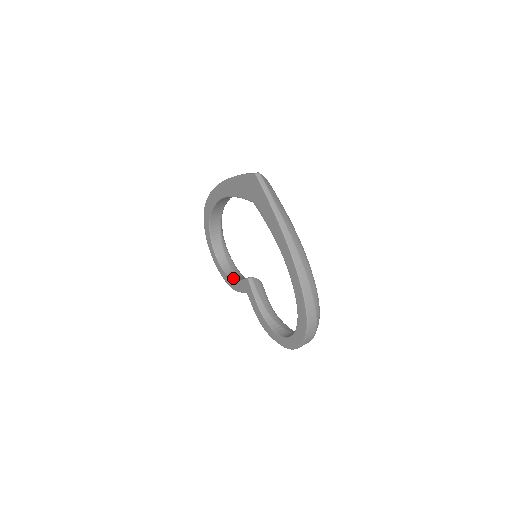
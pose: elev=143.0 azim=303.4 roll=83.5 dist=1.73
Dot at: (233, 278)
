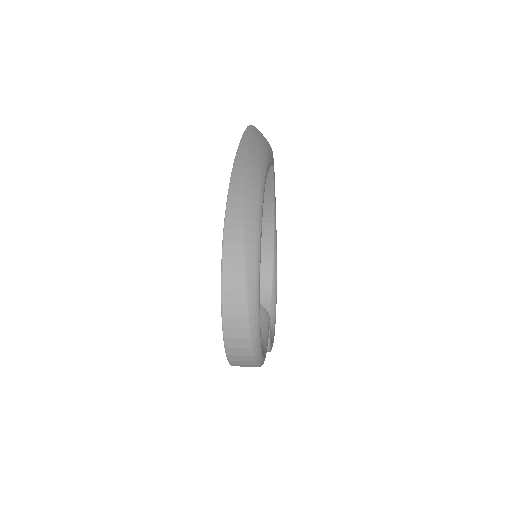
Dot at: occluded
